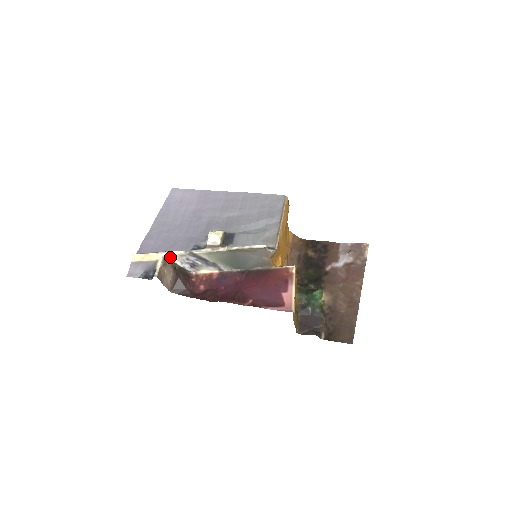
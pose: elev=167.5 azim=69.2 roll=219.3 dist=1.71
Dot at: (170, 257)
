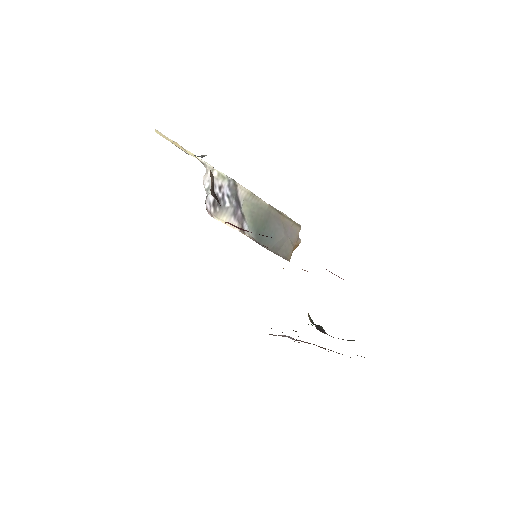
Dot at: occluded
